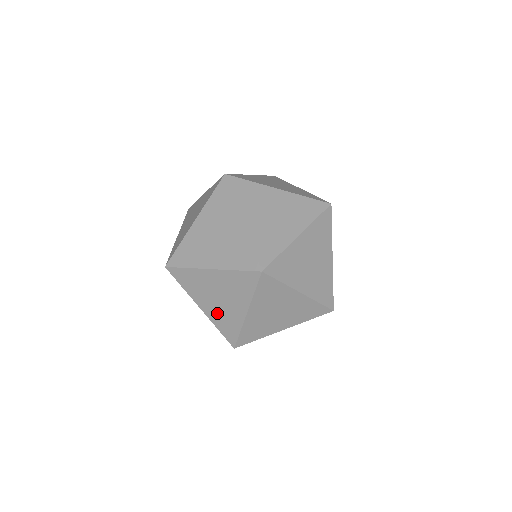
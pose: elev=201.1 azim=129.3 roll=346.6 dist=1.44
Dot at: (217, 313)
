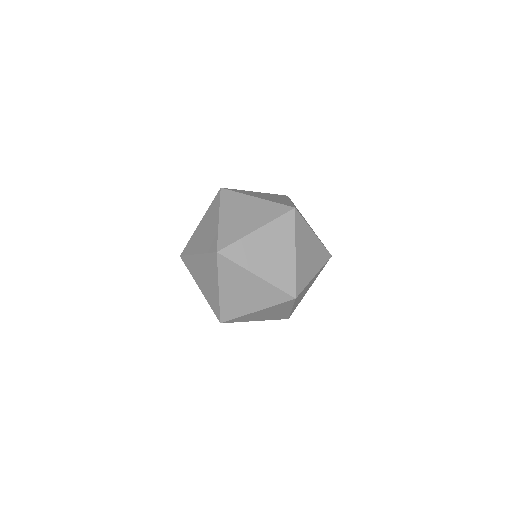
Dot at: occluded
